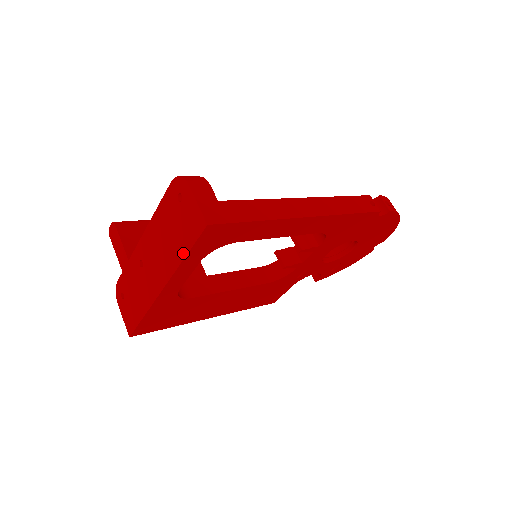
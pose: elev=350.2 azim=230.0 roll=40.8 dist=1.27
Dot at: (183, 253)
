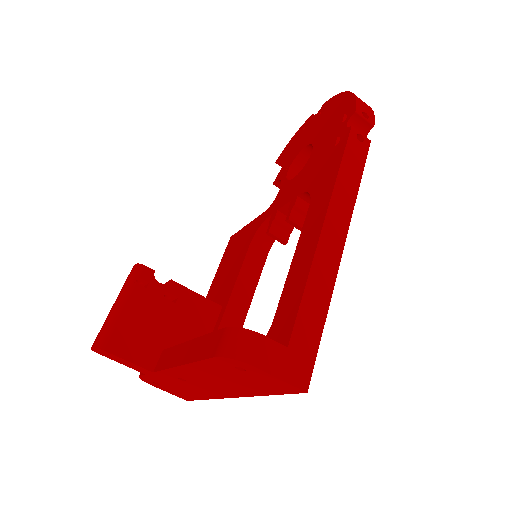
Dot at: (265, 393)
